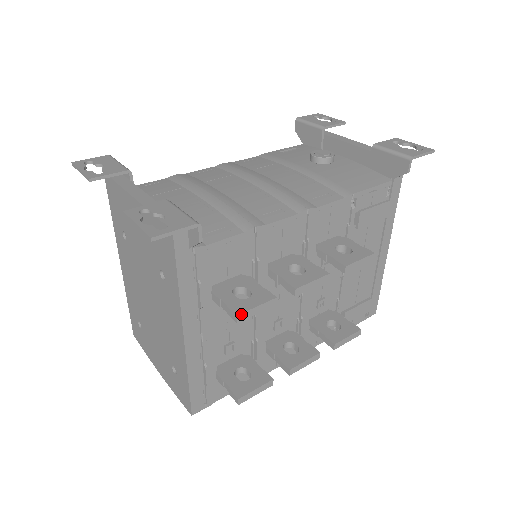
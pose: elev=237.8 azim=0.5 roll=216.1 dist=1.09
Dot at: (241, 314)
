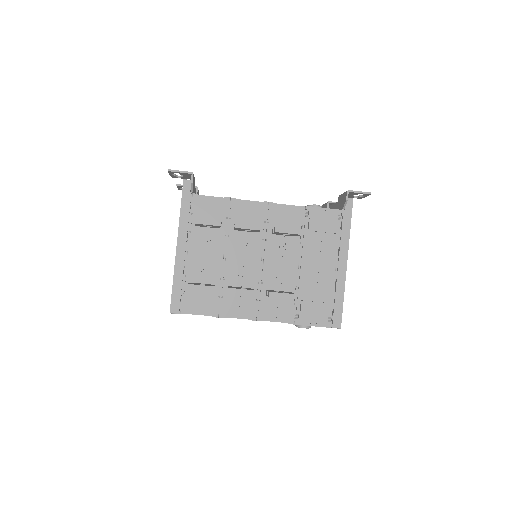
Dot at: (197, 219)
